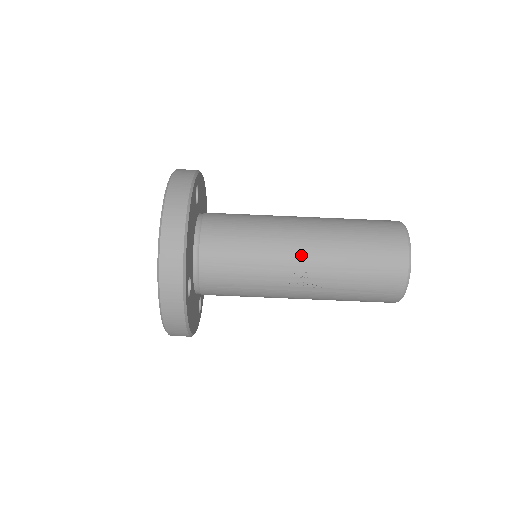
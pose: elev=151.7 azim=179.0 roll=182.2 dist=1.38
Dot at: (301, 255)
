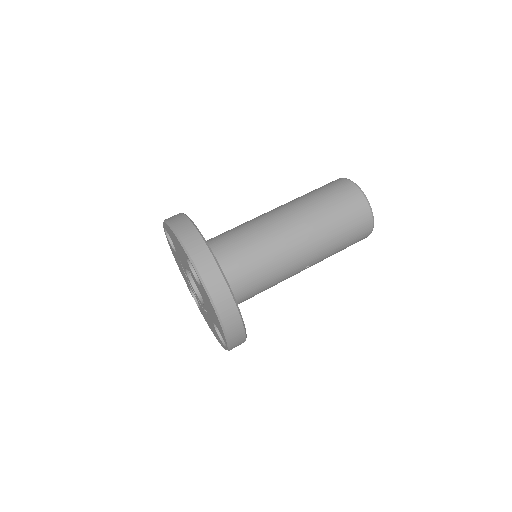
Dot at: (304, 261)
